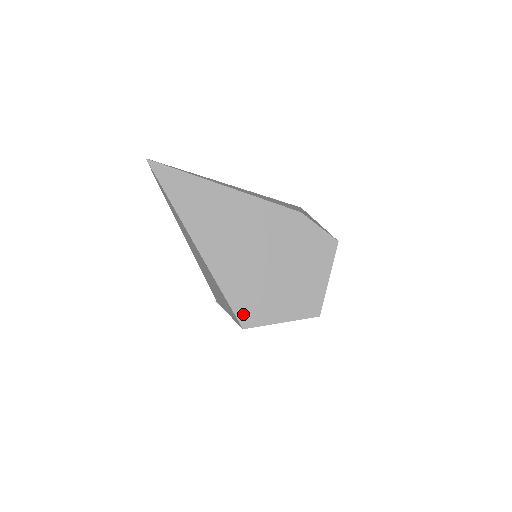
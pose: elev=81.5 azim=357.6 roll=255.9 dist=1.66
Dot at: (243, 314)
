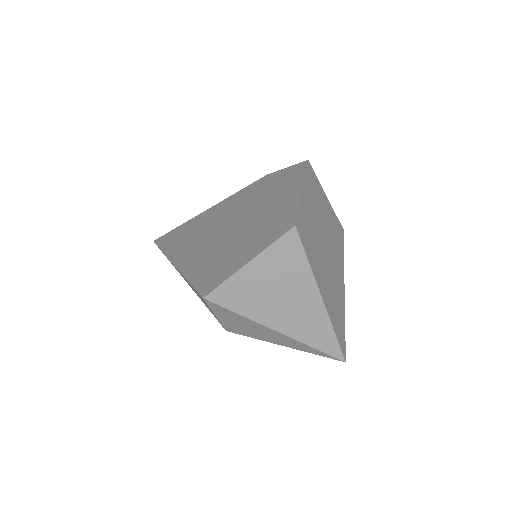
Dot at: (205, 284)
